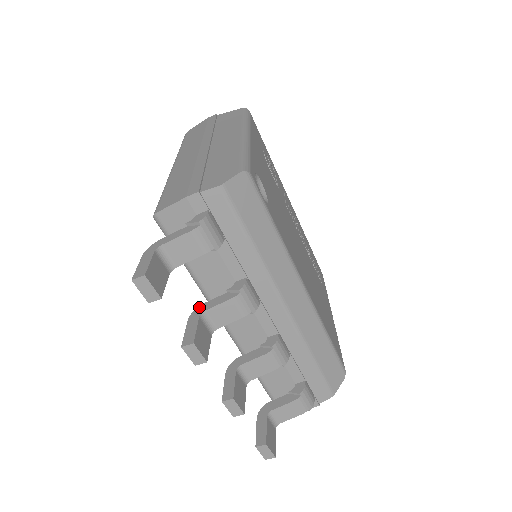
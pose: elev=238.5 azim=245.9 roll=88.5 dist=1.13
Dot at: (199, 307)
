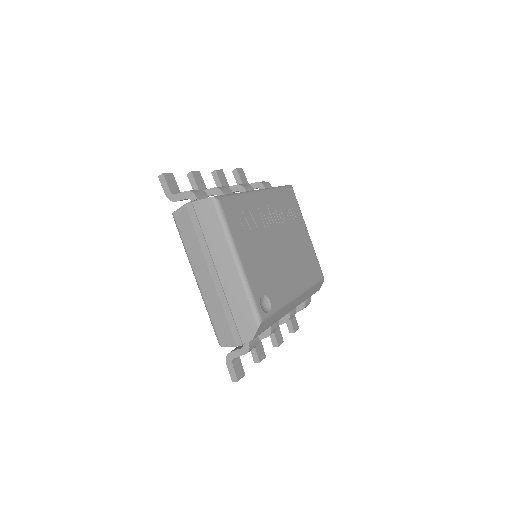
Dot at: occluded
